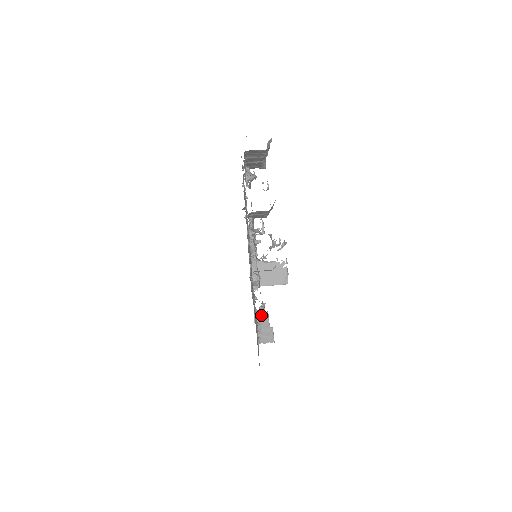
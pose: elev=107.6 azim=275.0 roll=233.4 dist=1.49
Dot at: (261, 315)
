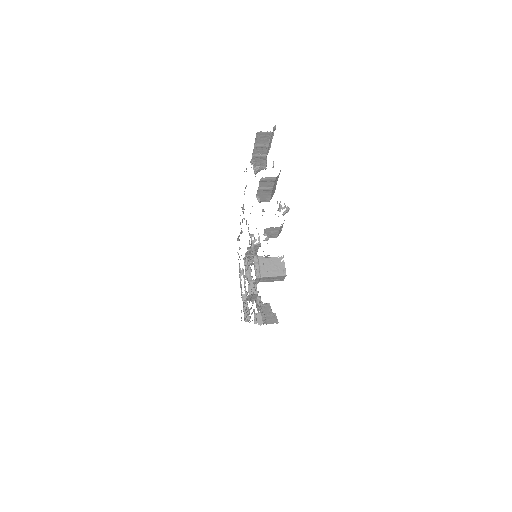
Dot at: (263, 305)
